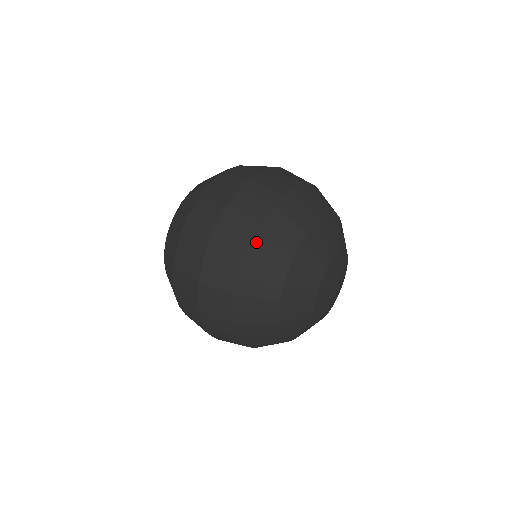
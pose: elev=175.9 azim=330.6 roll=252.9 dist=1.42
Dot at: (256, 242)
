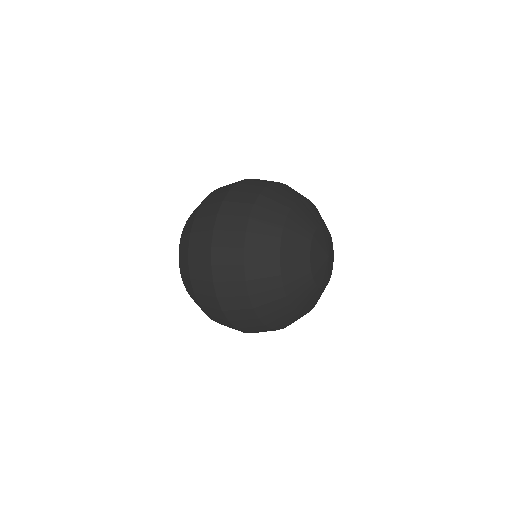
Dot at: (273, 184)
